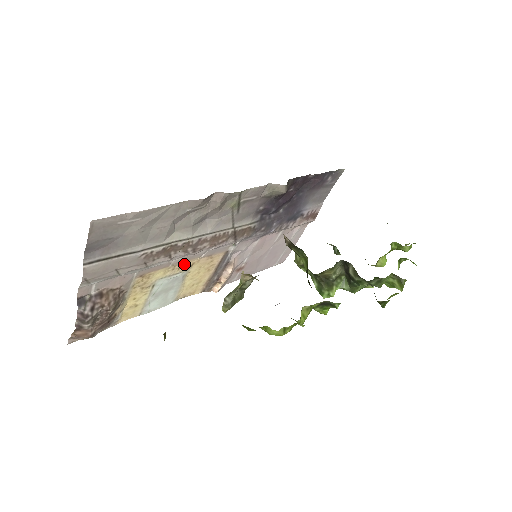
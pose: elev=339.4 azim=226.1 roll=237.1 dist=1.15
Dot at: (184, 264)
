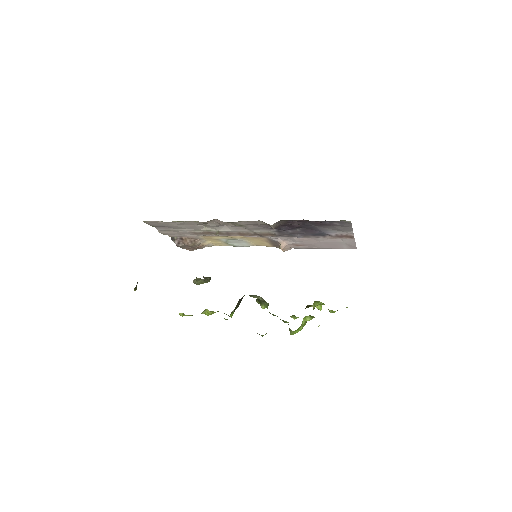
Dot at: (235, 236)
